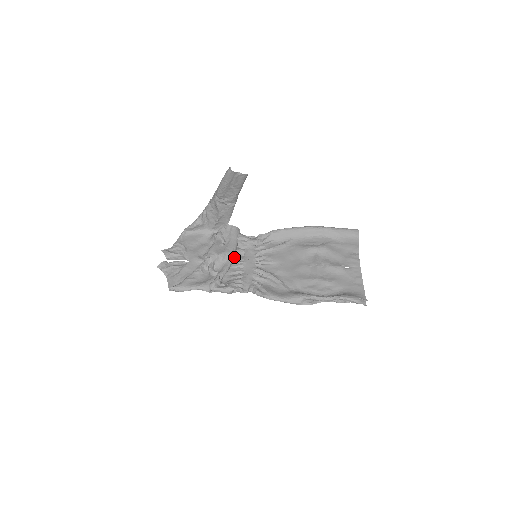
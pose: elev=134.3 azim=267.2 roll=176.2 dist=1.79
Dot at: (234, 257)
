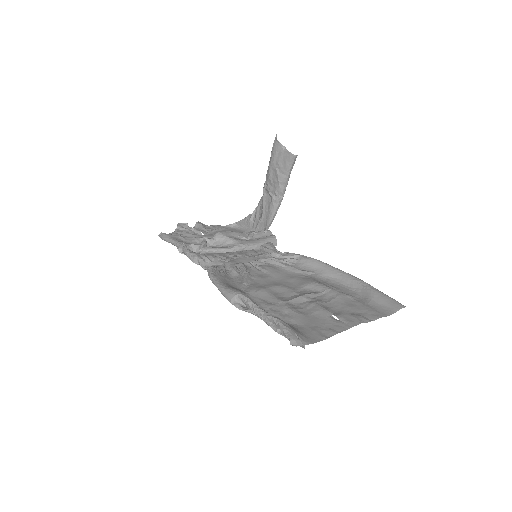
Dot at: (241, 252)
